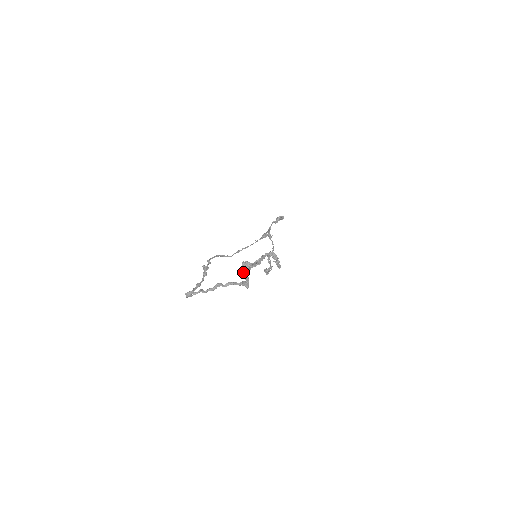
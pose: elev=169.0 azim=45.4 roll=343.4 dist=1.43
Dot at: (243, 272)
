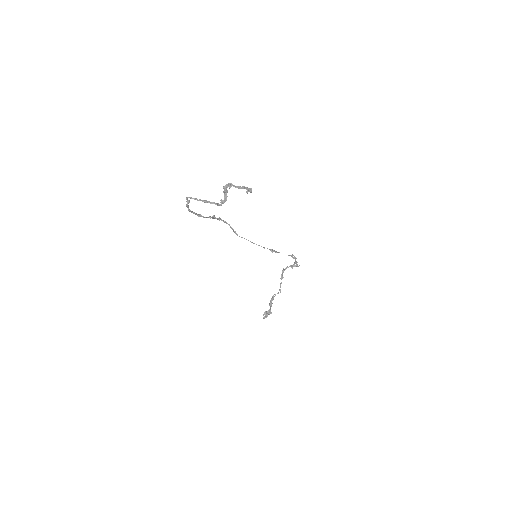
Dot at: (225, 188)
